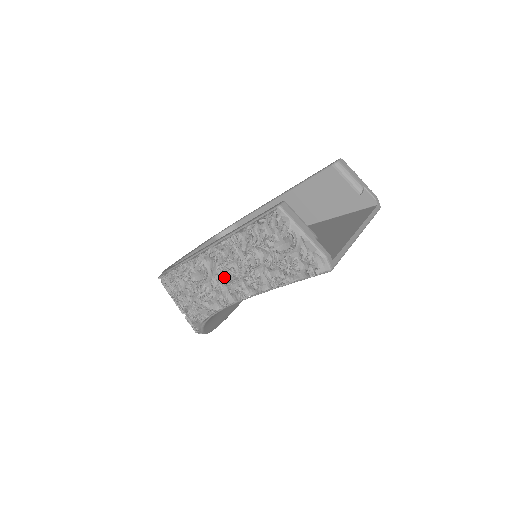
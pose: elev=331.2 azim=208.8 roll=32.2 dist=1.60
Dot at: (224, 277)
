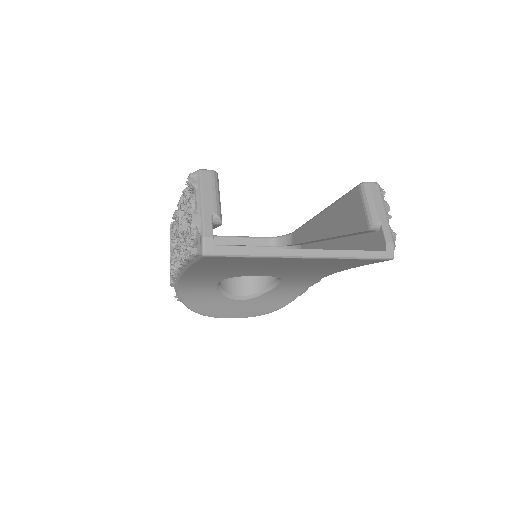
Dot at: occluded
